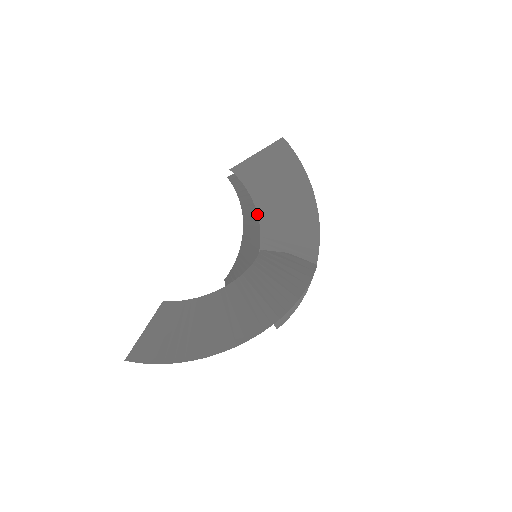
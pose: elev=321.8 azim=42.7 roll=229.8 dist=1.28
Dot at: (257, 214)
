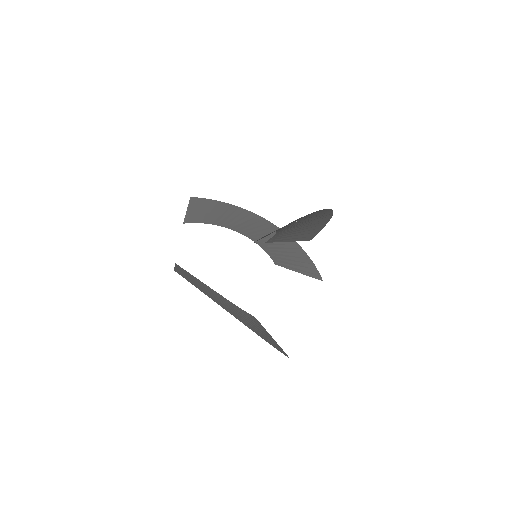
Dot at: (212, 294)
